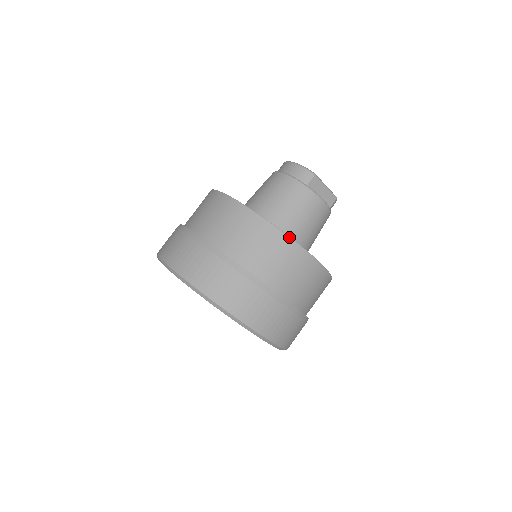
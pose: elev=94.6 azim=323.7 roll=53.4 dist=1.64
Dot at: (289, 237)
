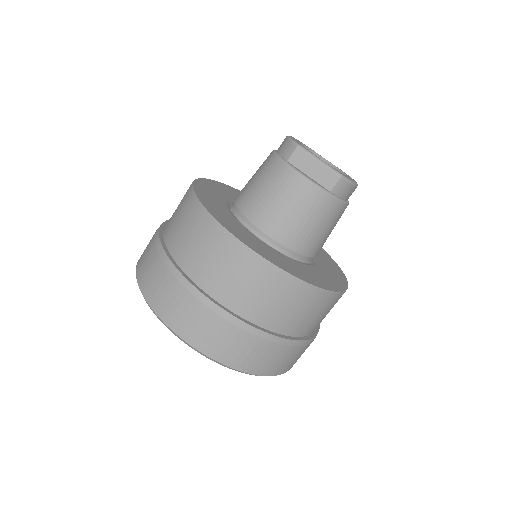
Dot at: (217, 222)
